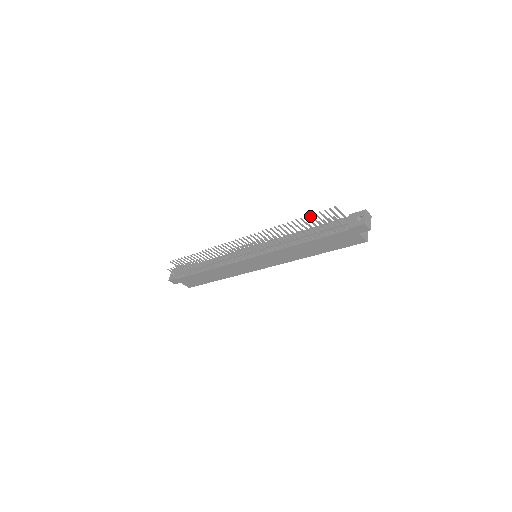
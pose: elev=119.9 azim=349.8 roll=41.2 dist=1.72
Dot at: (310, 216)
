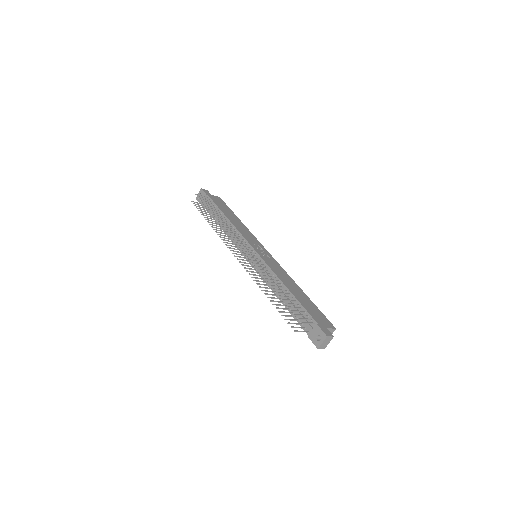
Dot at: (285, 303)
